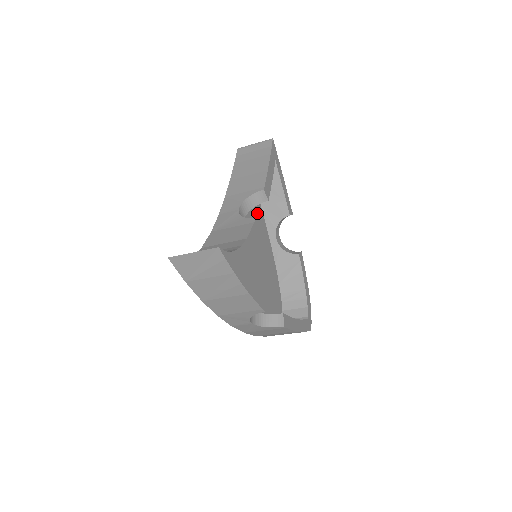
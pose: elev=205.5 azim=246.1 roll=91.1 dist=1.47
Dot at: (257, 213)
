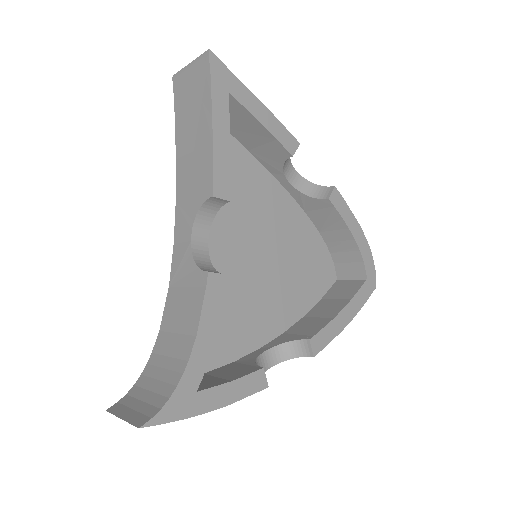
Dot at: (242, 173)
